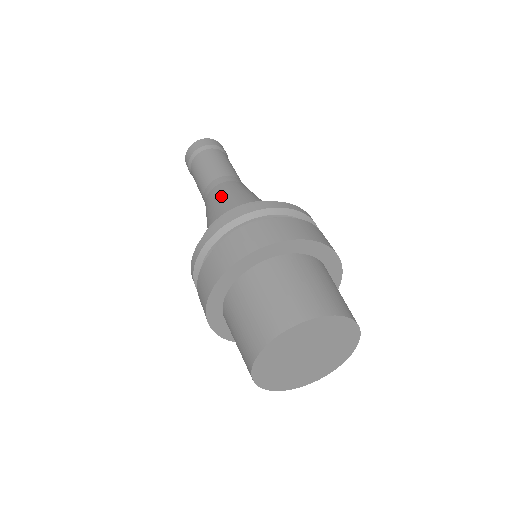
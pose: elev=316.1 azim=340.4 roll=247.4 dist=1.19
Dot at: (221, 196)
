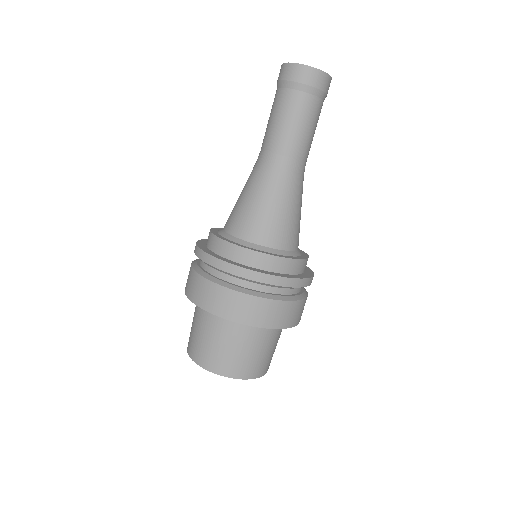
Dot at: (250, 189)
